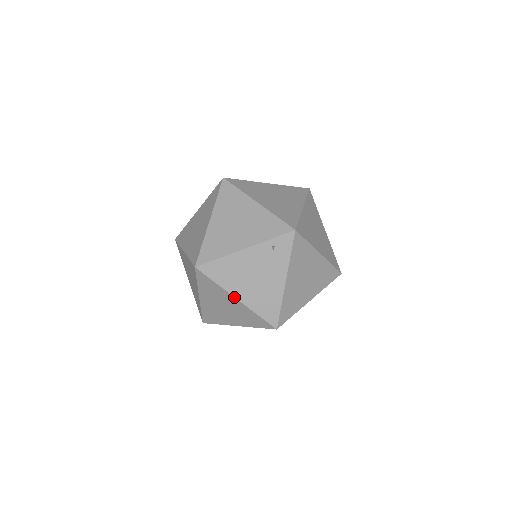
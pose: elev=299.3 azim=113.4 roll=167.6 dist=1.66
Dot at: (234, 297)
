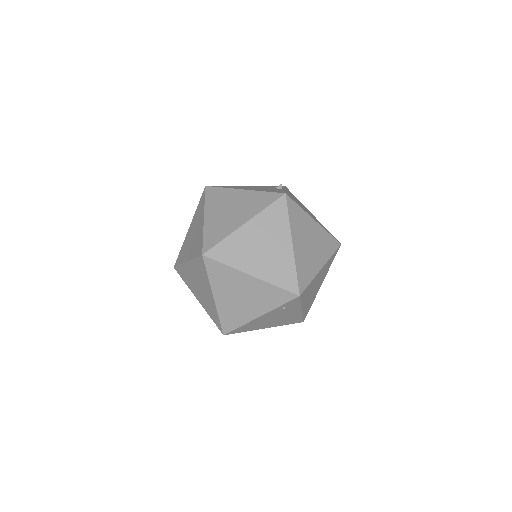
Dot at: occluded
